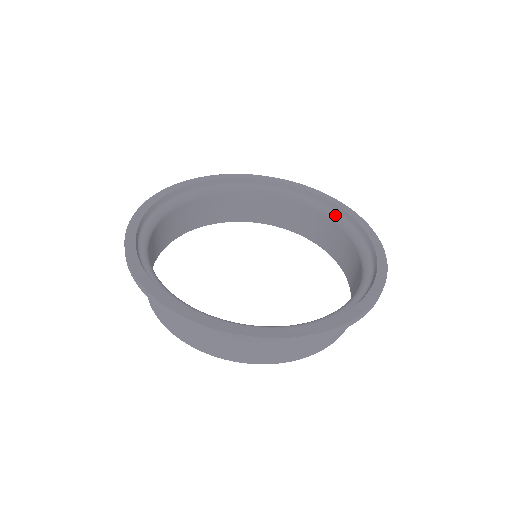
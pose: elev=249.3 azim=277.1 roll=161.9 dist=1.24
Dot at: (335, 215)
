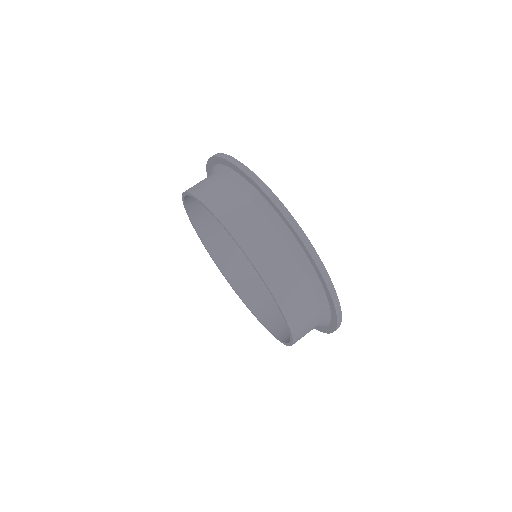
Dot at: occluded
